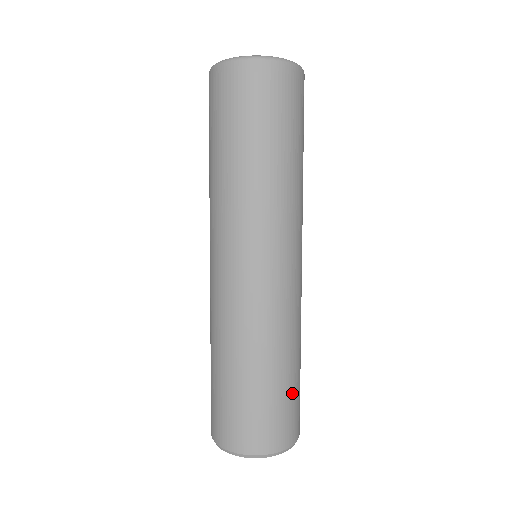
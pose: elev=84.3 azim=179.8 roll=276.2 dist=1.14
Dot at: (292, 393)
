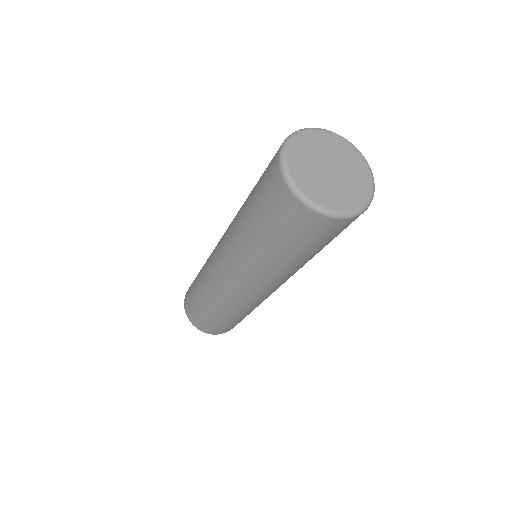
Dot at: occluded
